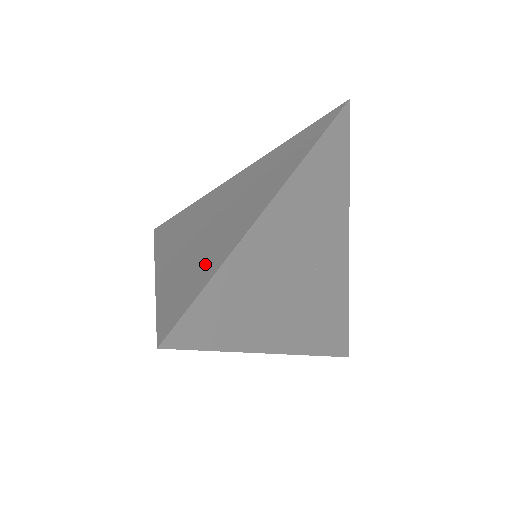
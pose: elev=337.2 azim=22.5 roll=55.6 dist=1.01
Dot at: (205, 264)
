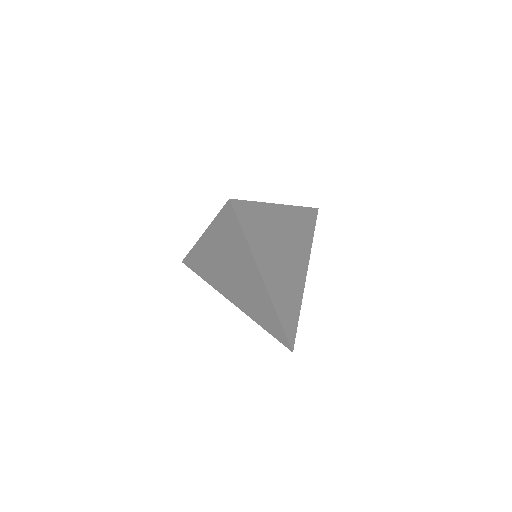
Dot at: occluded
